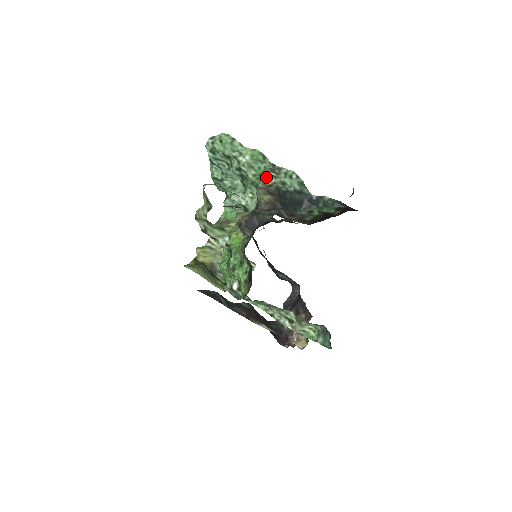
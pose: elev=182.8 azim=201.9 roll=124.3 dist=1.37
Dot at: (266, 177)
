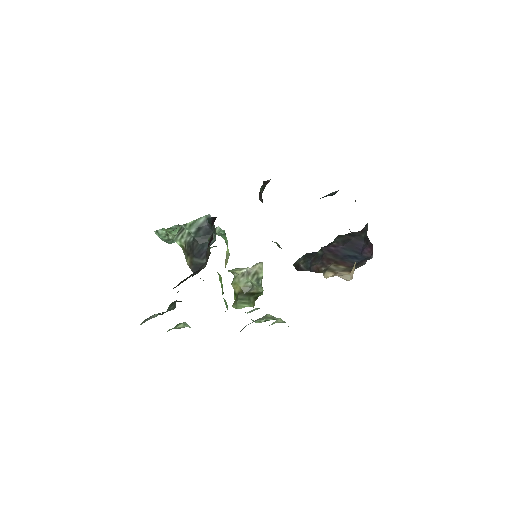
Dot at: (180, 243)
